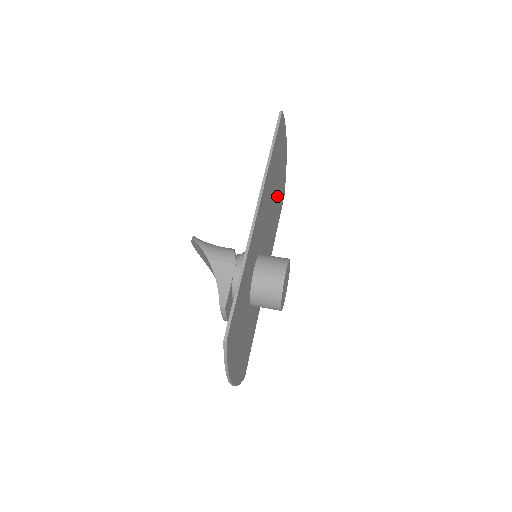
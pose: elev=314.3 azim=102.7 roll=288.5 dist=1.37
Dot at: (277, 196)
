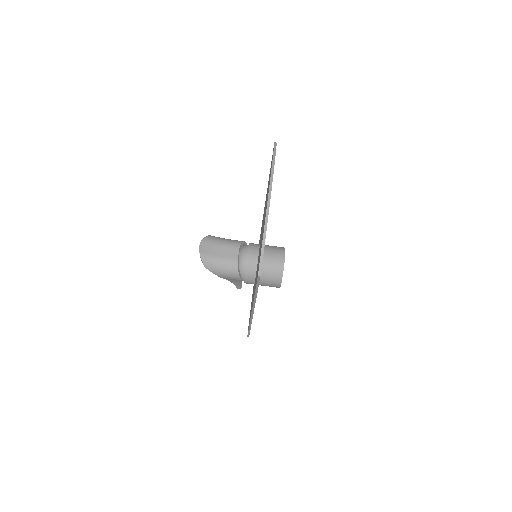
Dot at: occluded
